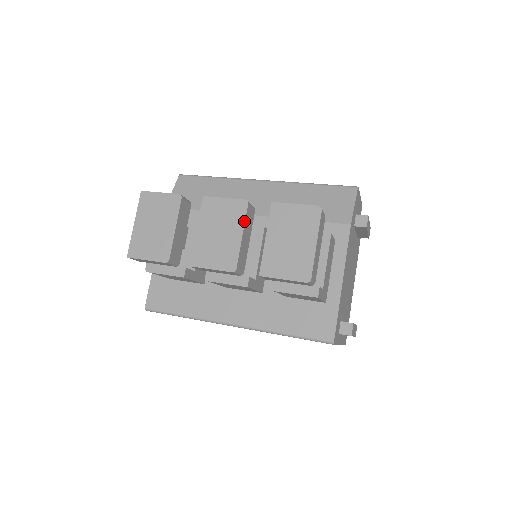
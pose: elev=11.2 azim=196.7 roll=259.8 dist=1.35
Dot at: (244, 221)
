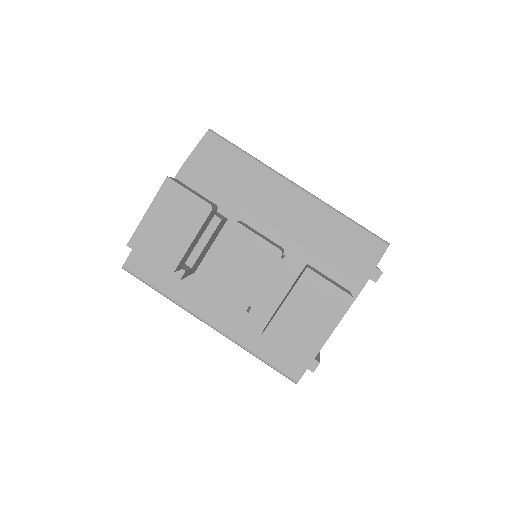
Dot at: (270, 272)
